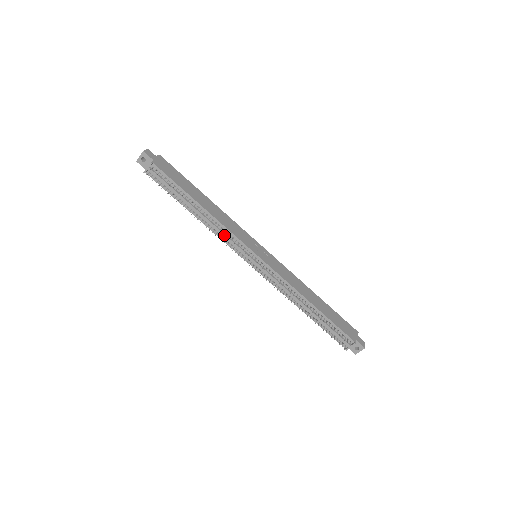
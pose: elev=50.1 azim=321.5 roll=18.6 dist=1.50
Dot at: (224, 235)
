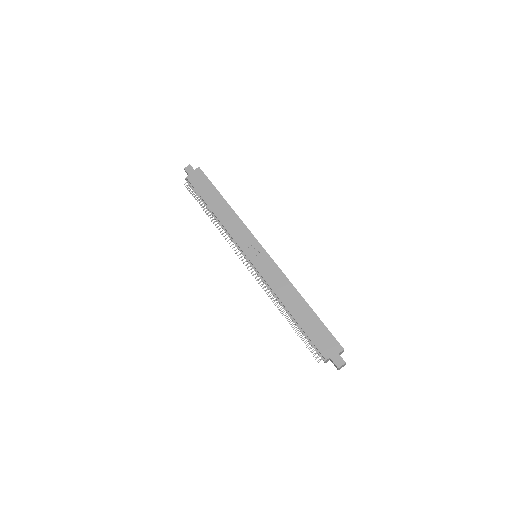
Dot at: (229, 237)
